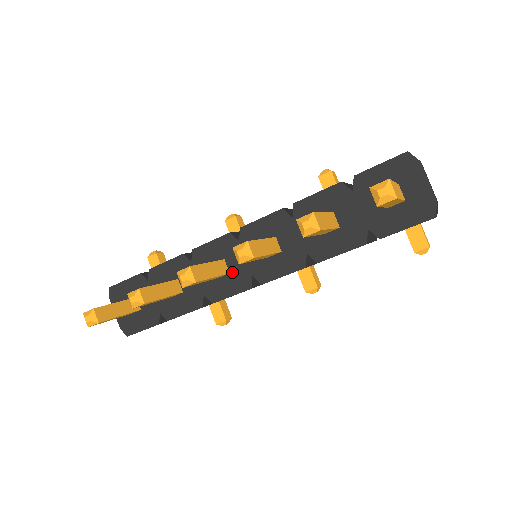
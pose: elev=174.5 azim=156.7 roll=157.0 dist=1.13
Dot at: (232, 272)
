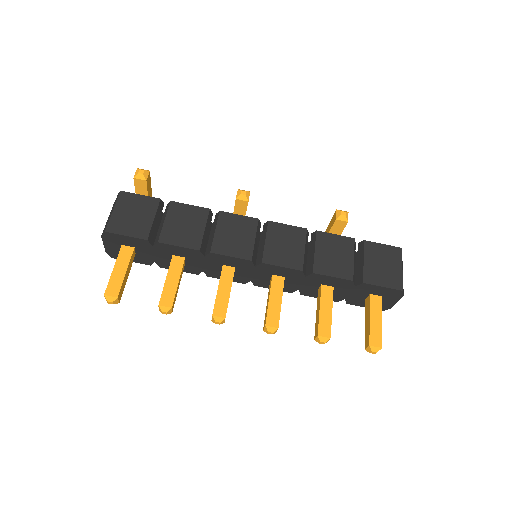
Dot at: (236, 274)
